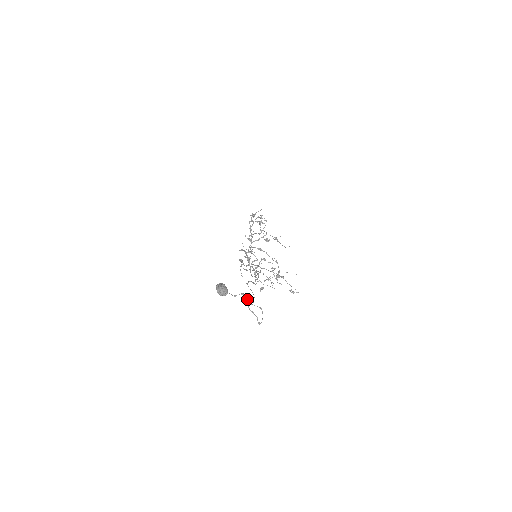
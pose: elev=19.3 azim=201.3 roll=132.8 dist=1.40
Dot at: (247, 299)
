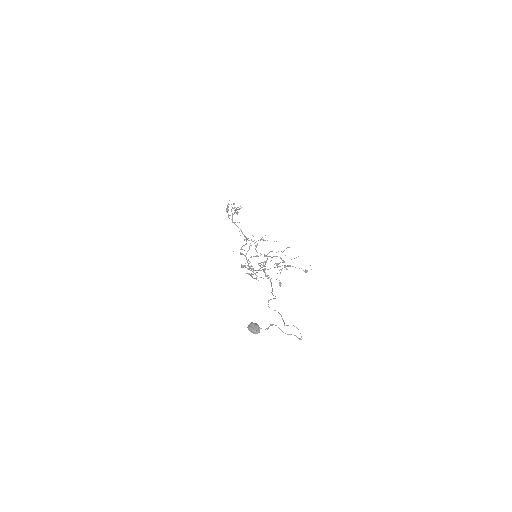
Dot at: (278, 327)
